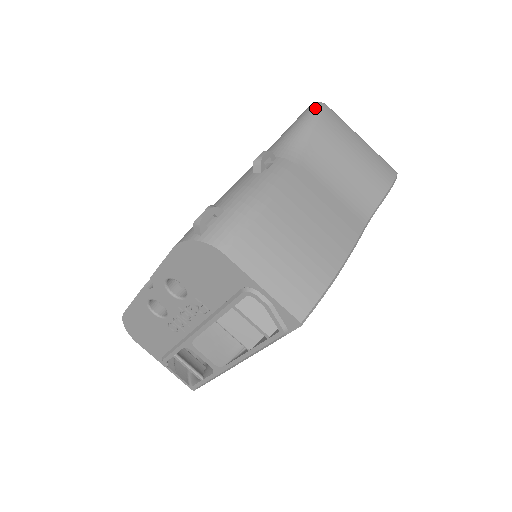
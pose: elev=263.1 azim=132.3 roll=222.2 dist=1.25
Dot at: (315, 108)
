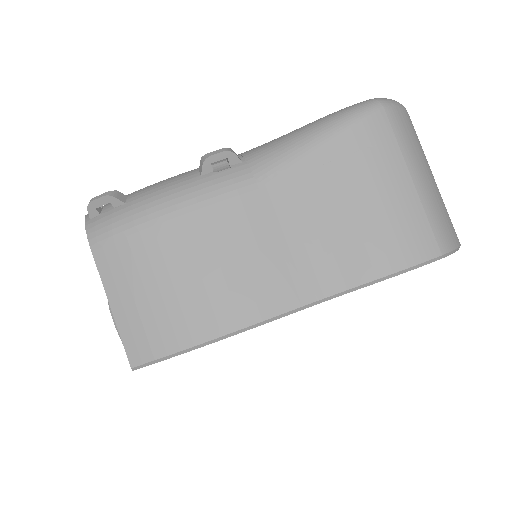
Dot at: (357, 108)
